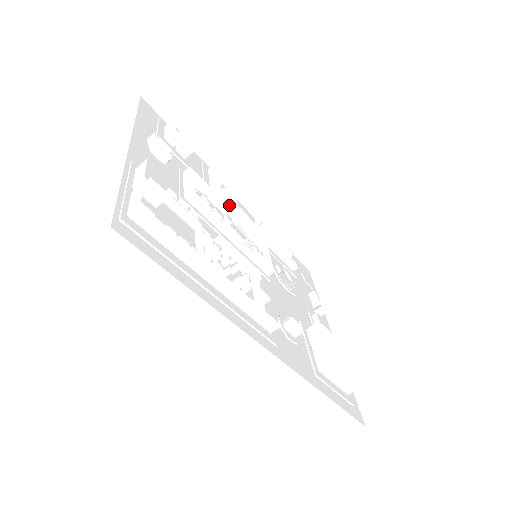
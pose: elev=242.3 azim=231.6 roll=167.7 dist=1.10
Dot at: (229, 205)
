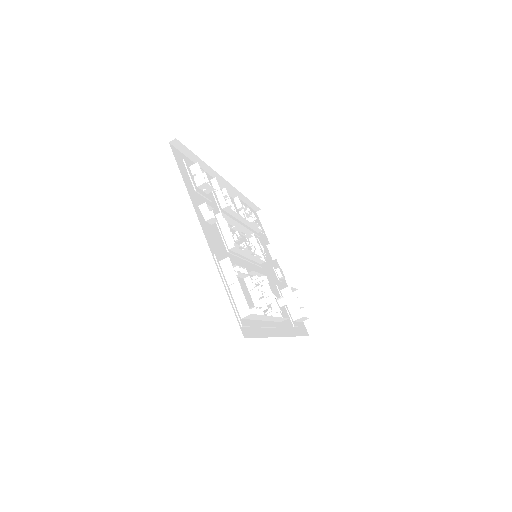
Dot at: (231, 213)
